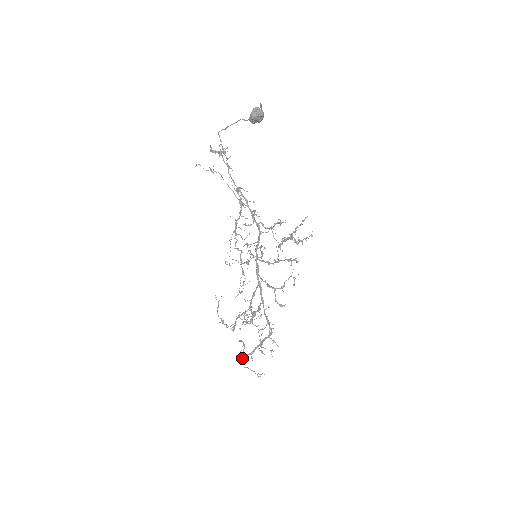
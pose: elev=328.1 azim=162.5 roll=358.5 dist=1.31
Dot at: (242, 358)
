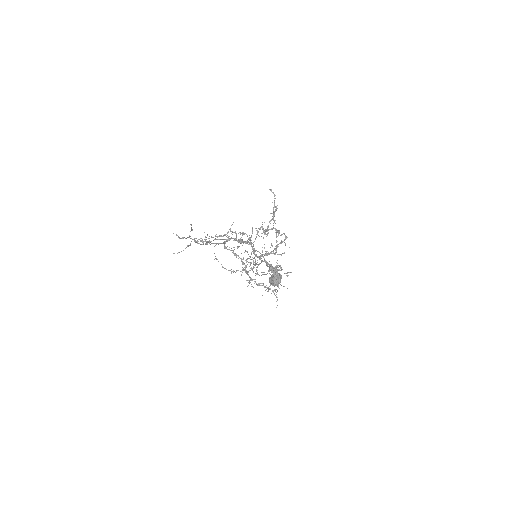
Dot at: occluded
